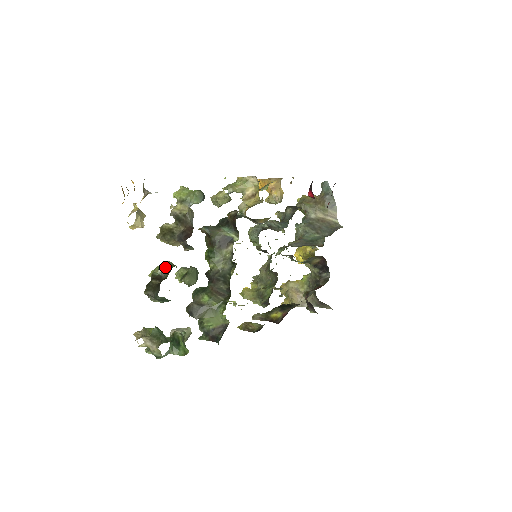
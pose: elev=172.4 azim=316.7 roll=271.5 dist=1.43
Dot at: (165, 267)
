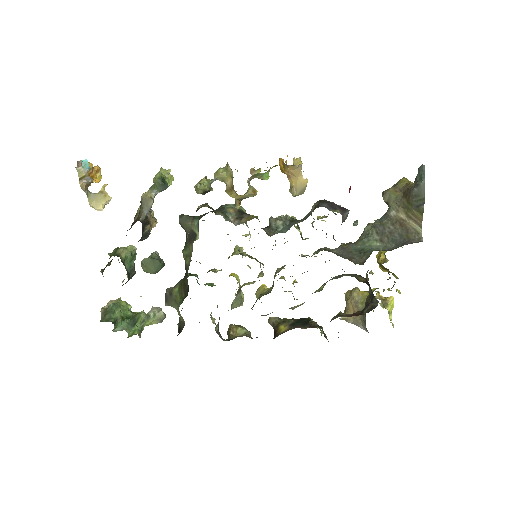
Dot at: (111, 253)
